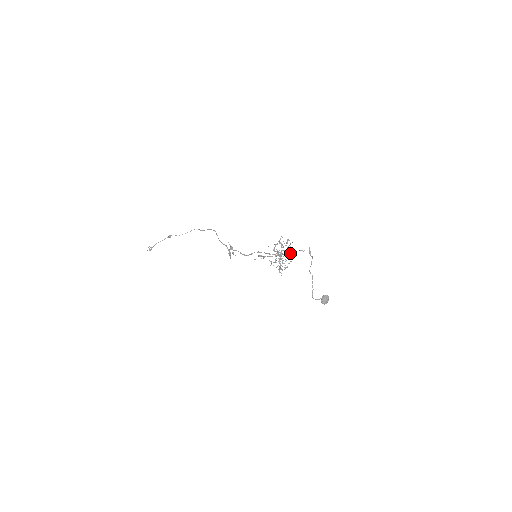
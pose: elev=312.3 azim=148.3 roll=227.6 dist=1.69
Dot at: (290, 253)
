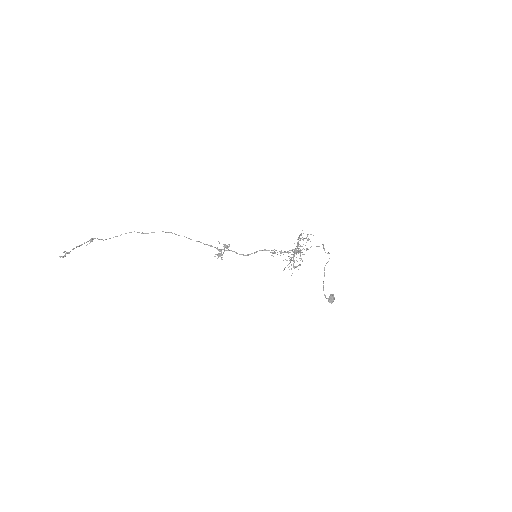
Dot at: occluded
